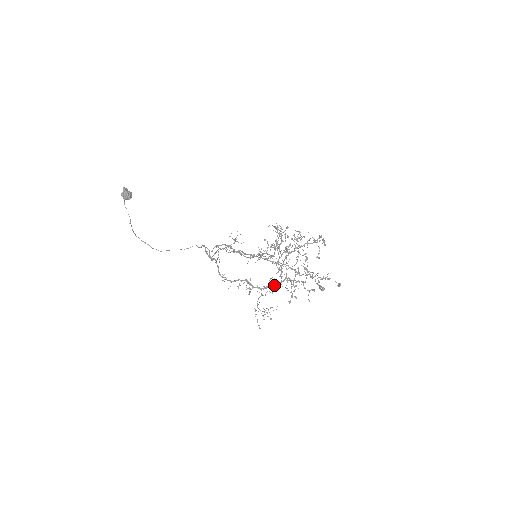
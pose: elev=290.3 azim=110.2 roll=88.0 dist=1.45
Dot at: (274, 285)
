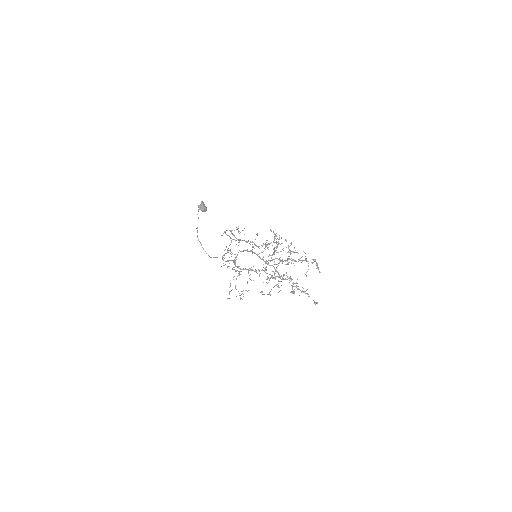
Dot at: (251, 270)
